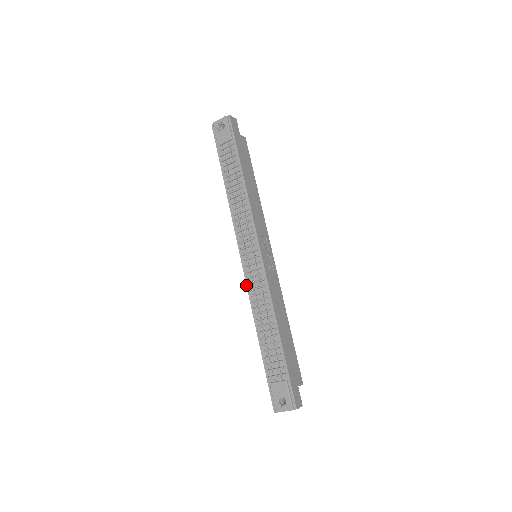
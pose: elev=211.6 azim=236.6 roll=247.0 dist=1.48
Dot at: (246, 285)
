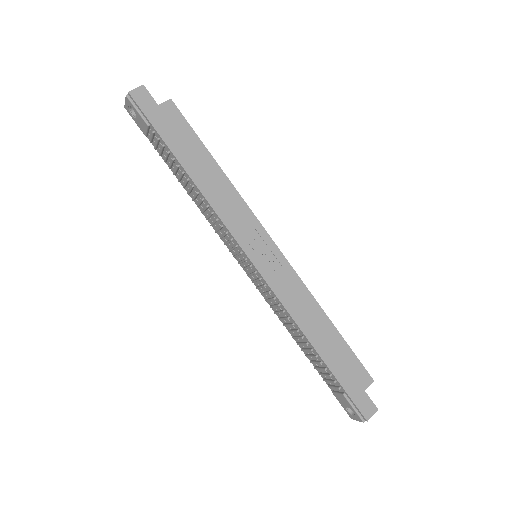
Dot at: (261, 294)
